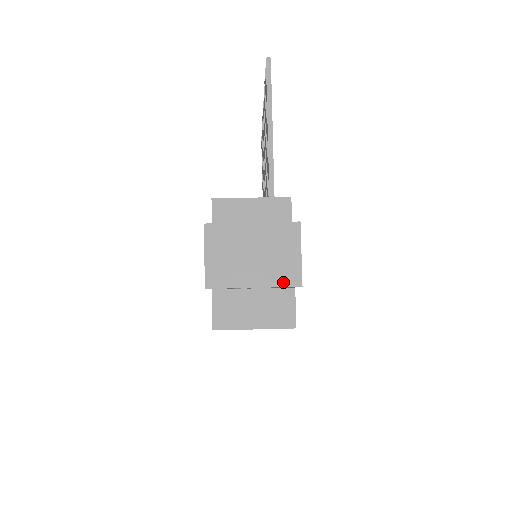
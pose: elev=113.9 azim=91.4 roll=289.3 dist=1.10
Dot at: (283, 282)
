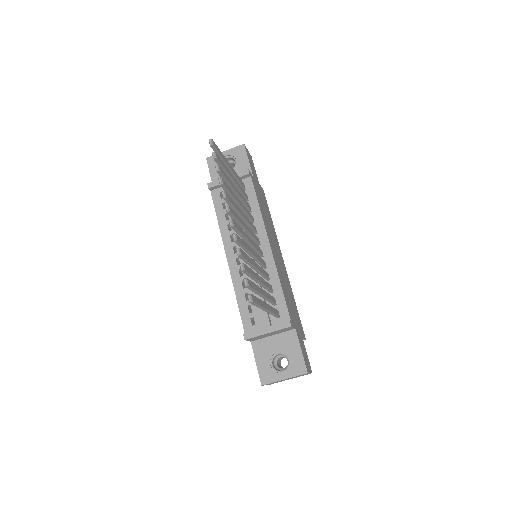
Dot at: occluded
